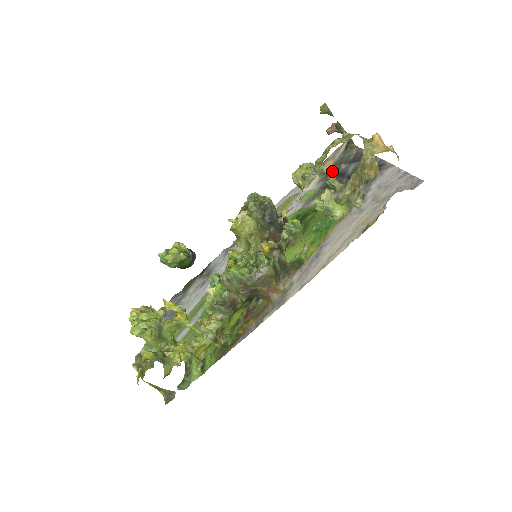
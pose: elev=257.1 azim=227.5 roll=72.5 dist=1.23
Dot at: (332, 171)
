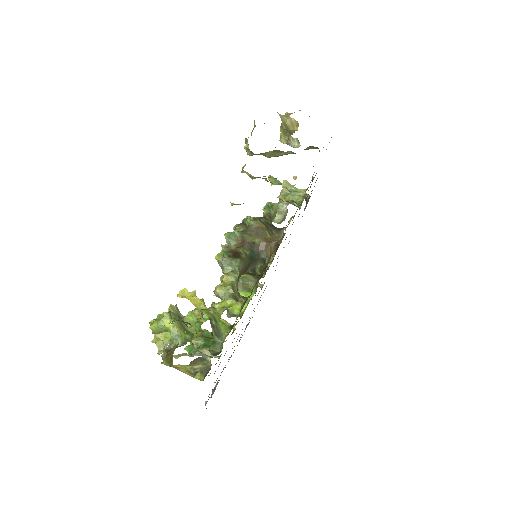
Dot at: occluded
